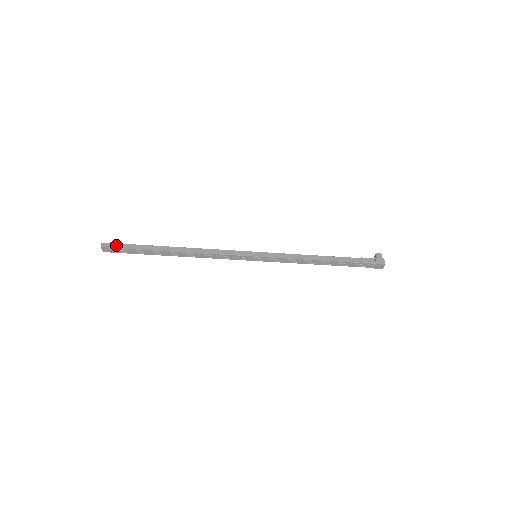
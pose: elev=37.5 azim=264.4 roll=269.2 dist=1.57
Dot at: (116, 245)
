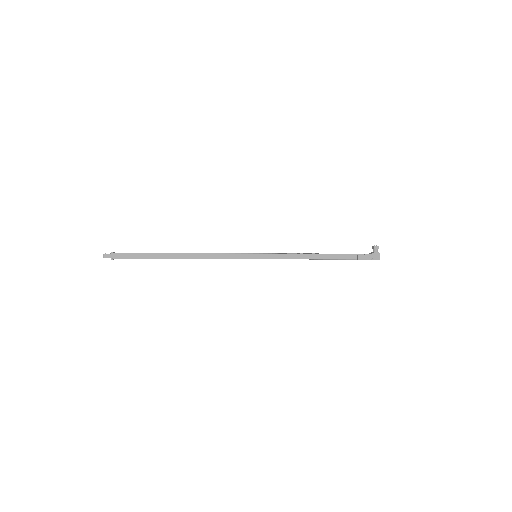
Dot at: (118, 255)
